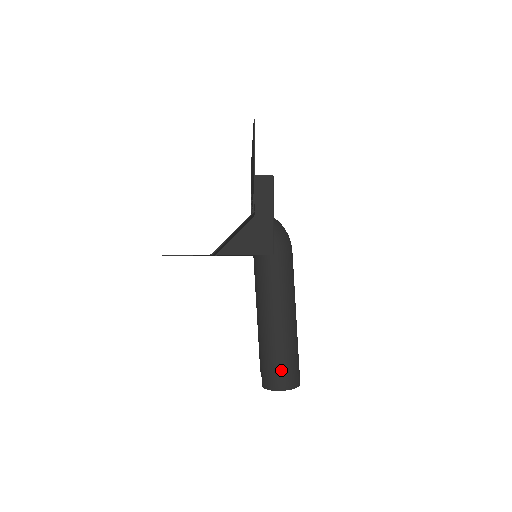
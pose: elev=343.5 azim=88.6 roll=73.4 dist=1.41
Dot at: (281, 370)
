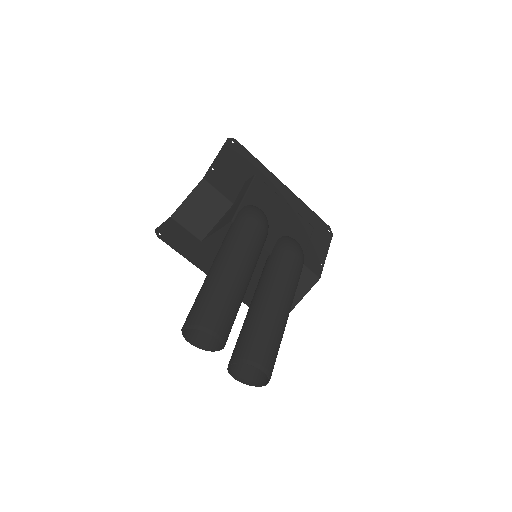
Dot at: (192, 310)
